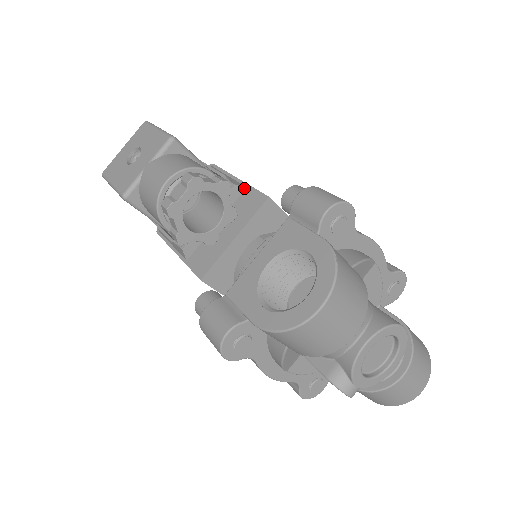
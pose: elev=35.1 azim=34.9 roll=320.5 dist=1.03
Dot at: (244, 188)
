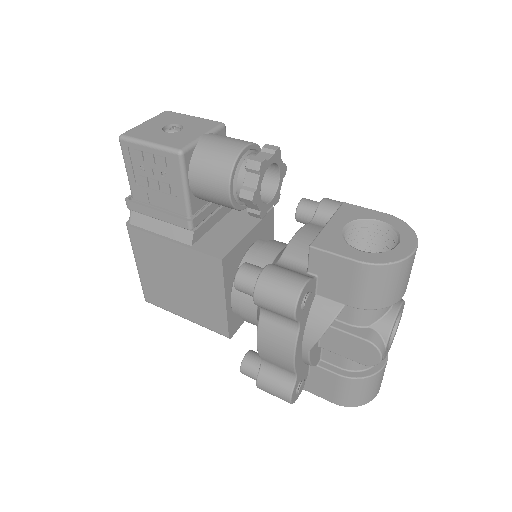
Dot at: occluded
